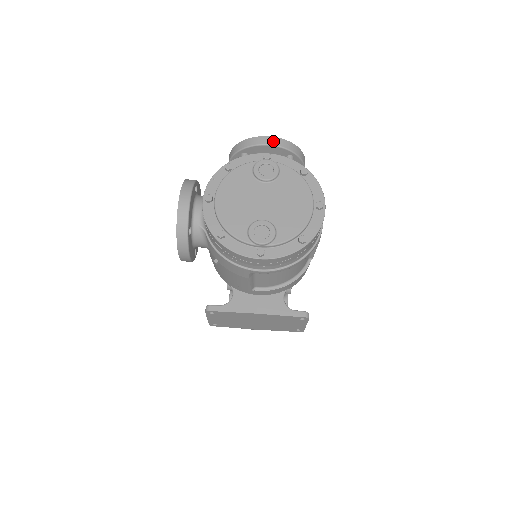
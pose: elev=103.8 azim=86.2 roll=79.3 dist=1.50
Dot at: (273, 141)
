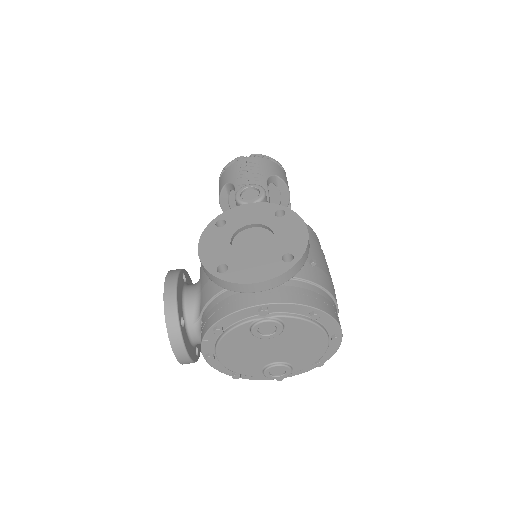
Dot at: (265, 287)
